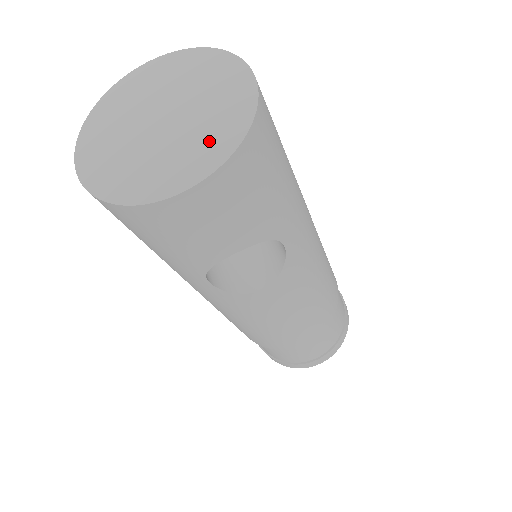
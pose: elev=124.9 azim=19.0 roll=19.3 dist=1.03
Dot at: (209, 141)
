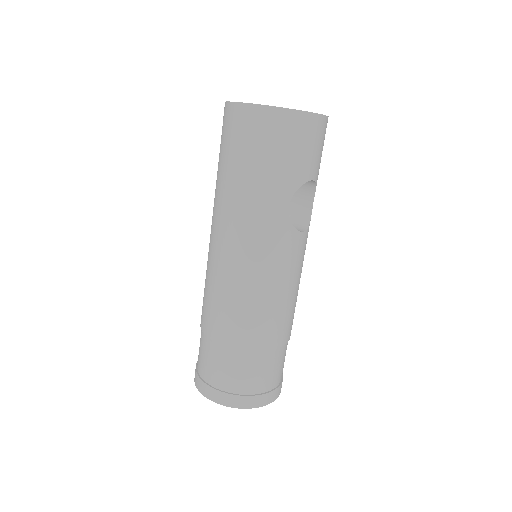
Dot at: occluded
